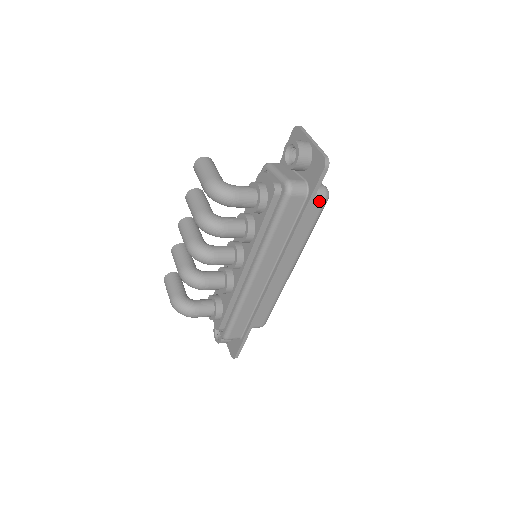
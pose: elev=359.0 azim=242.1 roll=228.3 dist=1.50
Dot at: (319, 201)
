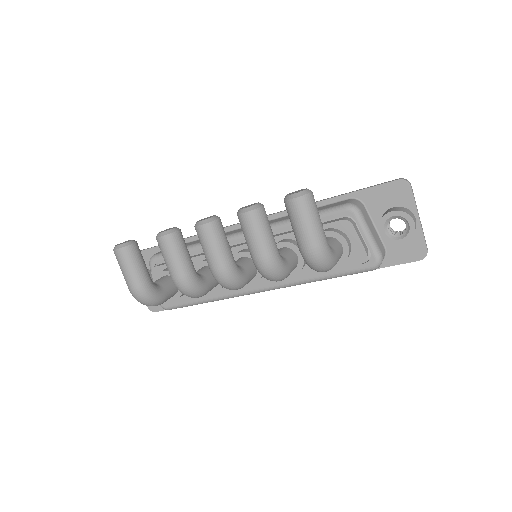
Dot at: occluded
